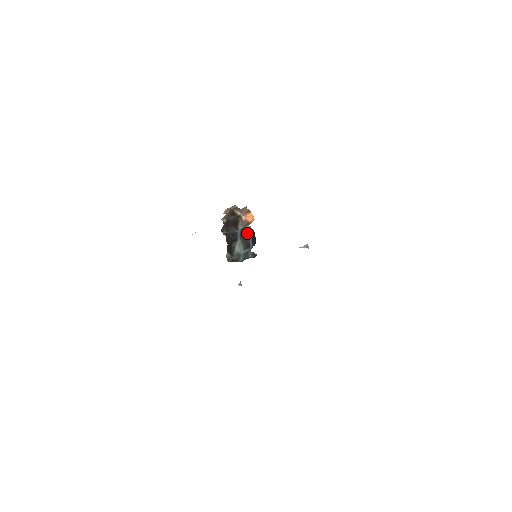
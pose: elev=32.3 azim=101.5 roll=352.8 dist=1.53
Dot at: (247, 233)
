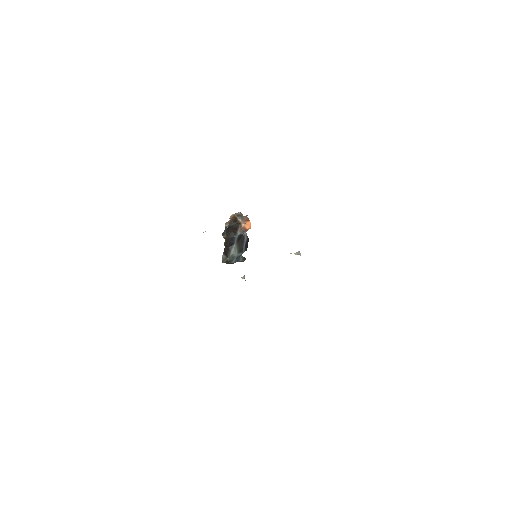
Dot at: (243, 239)
